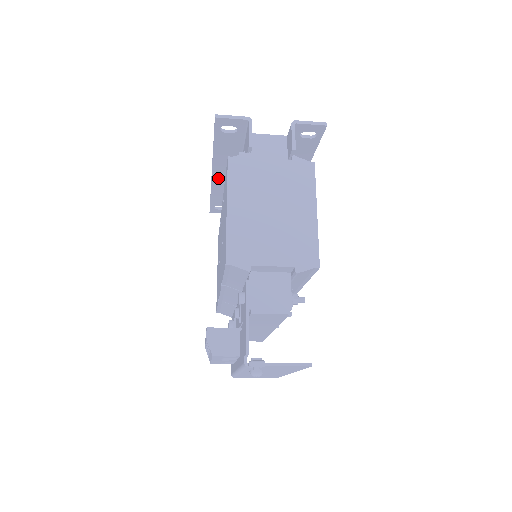
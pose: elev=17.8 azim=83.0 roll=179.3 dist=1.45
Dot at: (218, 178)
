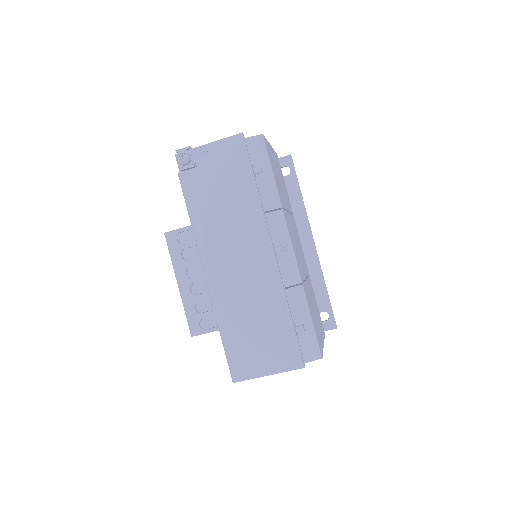
Dot at: occluded
